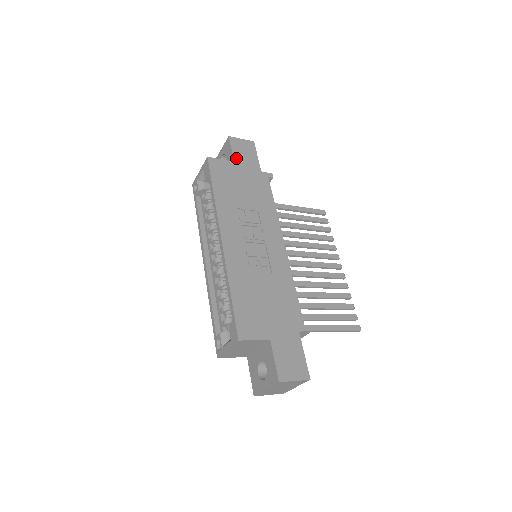
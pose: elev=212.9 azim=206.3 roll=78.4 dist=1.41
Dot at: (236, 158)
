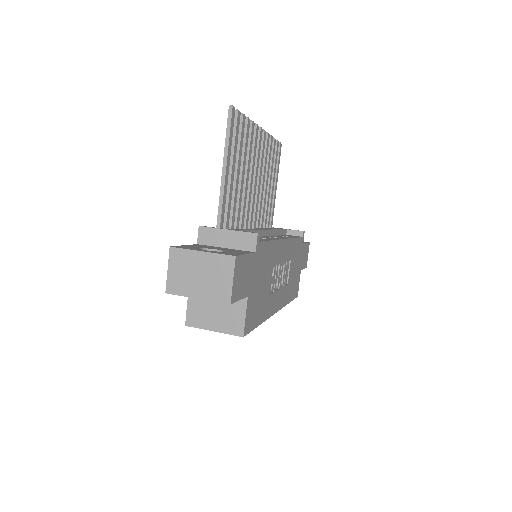
Dot at: (246, 293)
